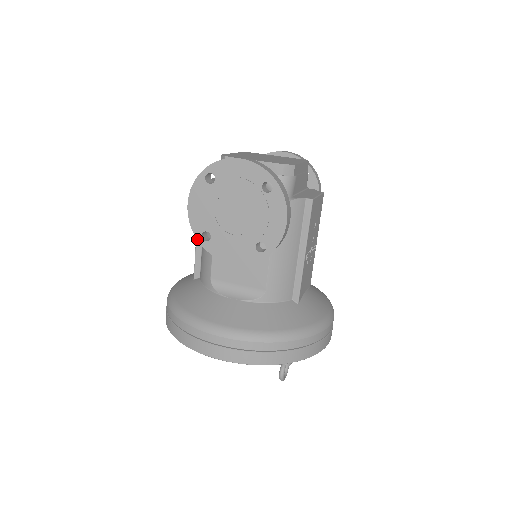
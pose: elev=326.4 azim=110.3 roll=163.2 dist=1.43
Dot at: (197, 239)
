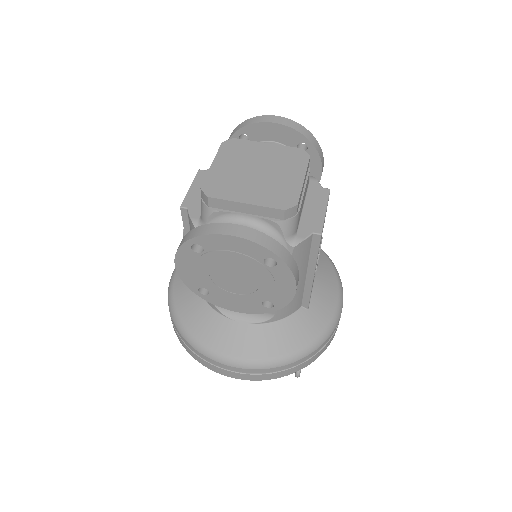
Dot at: occluded
